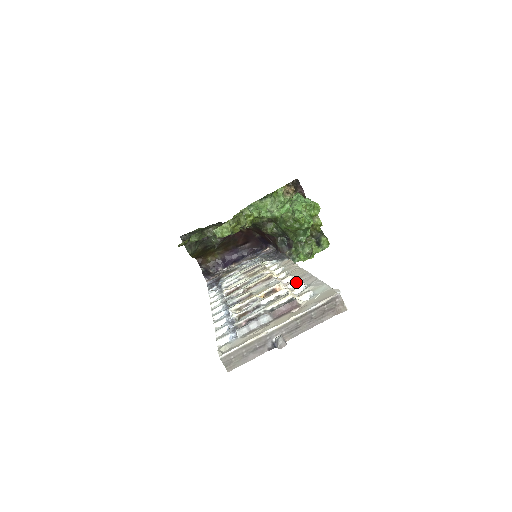
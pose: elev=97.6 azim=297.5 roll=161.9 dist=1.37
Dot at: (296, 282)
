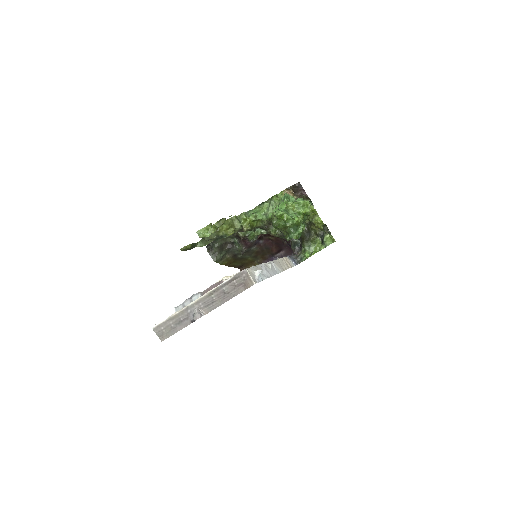
Dot at: occluded
